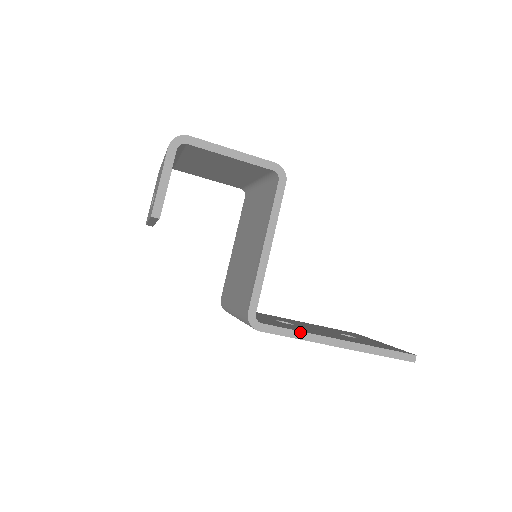
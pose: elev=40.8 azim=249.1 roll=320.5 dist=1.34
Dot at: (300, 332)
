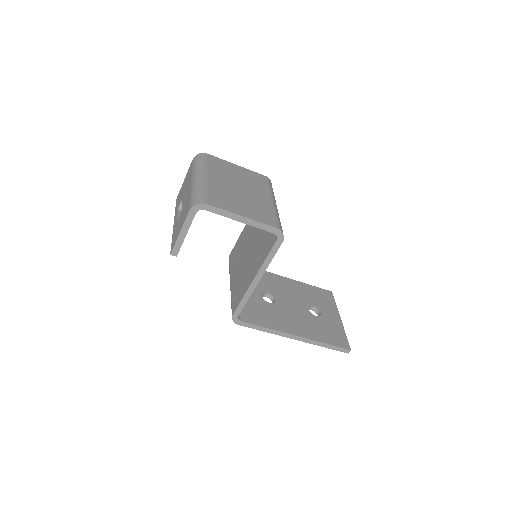
Dot at: (268, 329)
